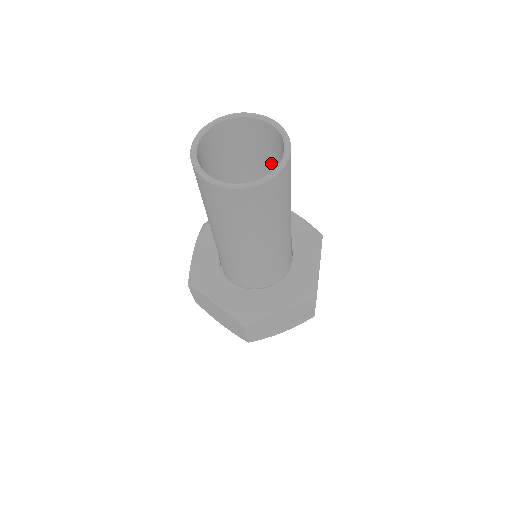
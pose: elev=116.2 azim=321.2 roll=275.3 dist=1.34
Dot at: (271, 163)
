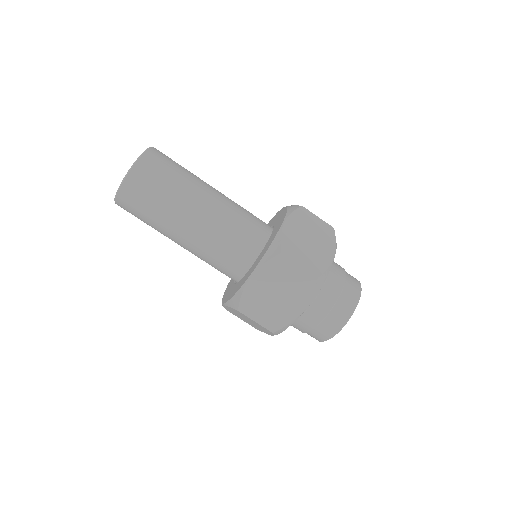
Dot at: occluded
